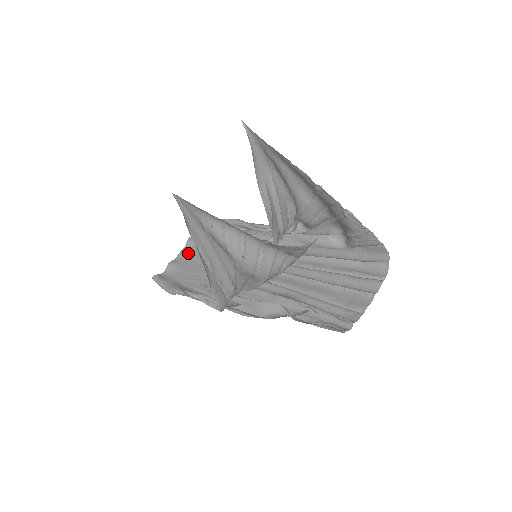
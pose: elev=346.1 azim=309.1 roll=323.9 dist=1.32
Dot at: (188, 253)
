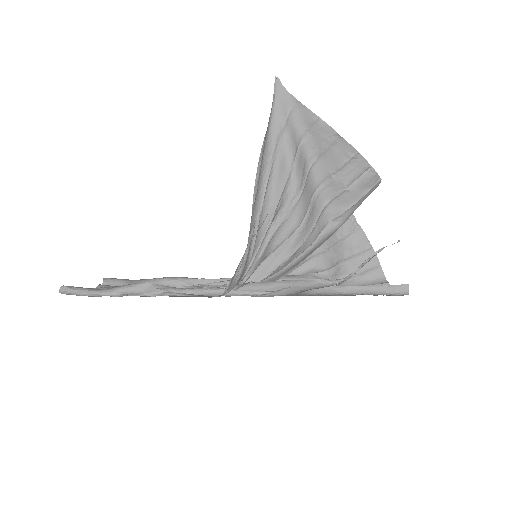
Dot at: occluded
